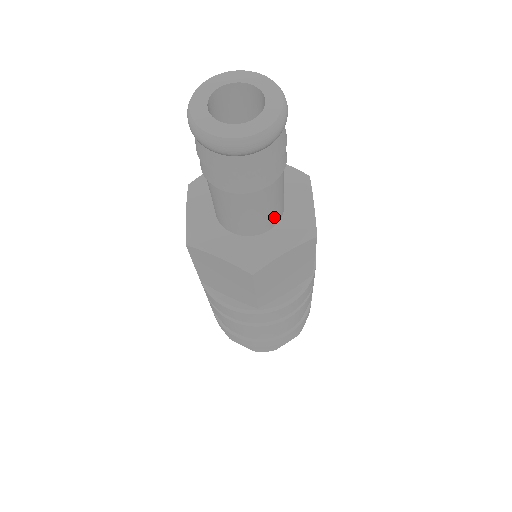
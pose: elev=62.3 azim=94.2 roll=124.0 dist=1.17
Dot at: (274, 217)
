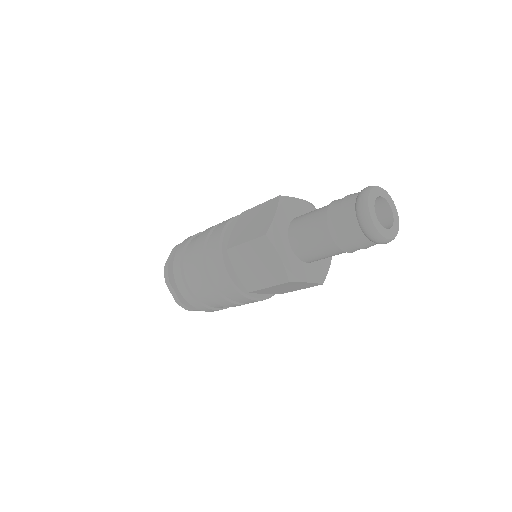
Dot at: occluded
